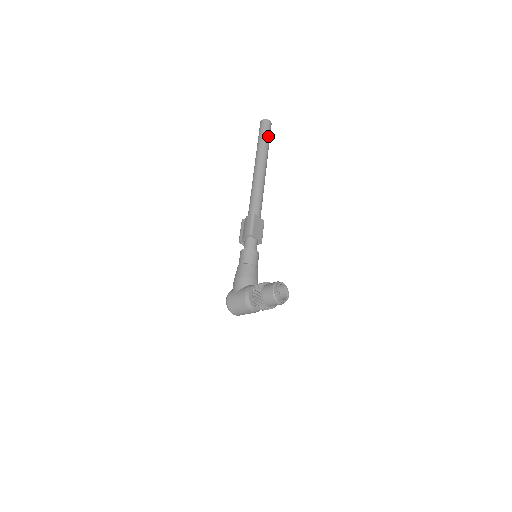
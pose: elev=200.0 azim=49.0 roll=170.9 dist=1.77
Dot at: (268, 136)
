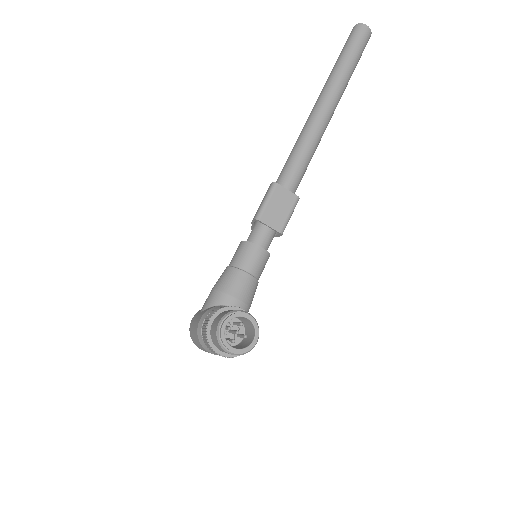
Dot at: (354, 52)
